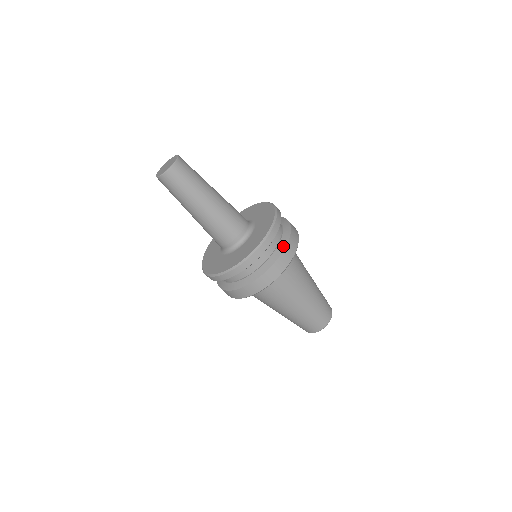
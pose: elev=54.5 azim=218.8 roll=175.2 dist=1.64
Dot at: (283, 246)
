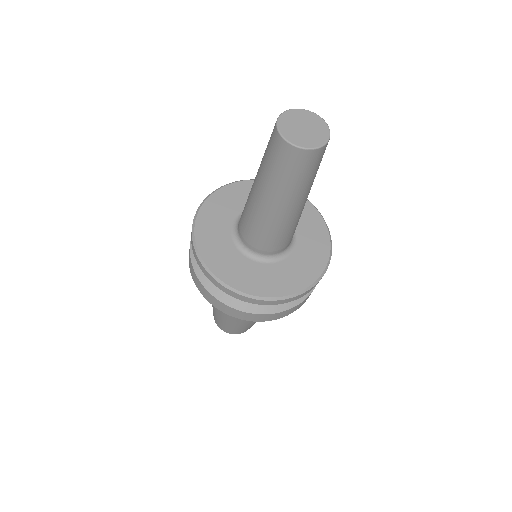
Dot at: occluded
